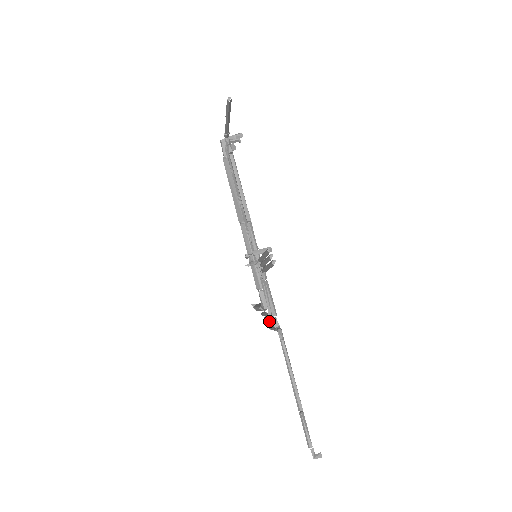
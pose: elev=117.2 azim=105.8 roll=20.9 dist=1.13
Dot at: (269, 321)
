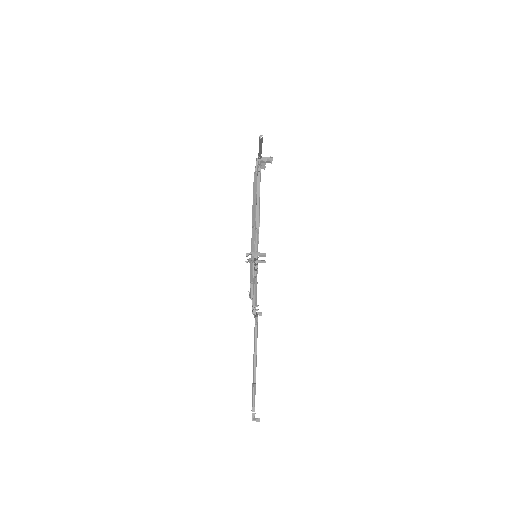
Dot at: occluded
